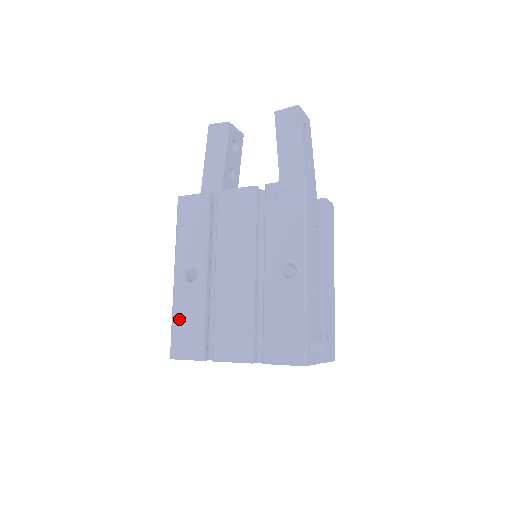
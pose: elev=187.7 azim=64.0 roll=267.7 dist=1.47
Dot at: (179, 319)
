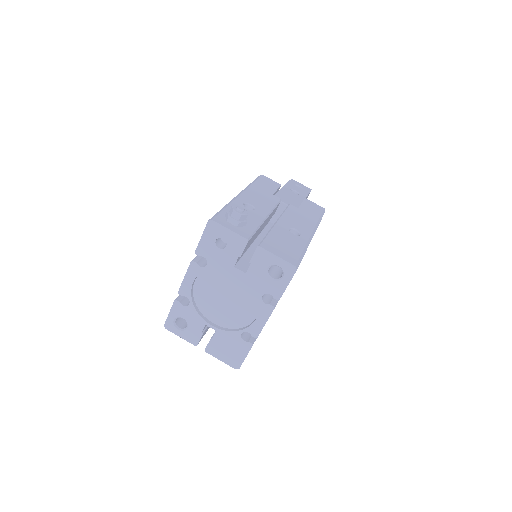
Dot at: occluded
